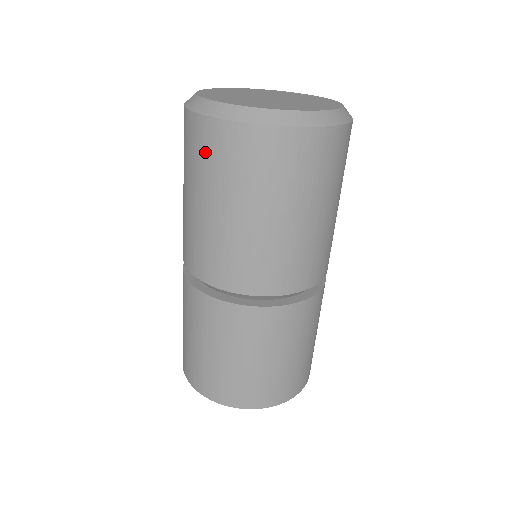
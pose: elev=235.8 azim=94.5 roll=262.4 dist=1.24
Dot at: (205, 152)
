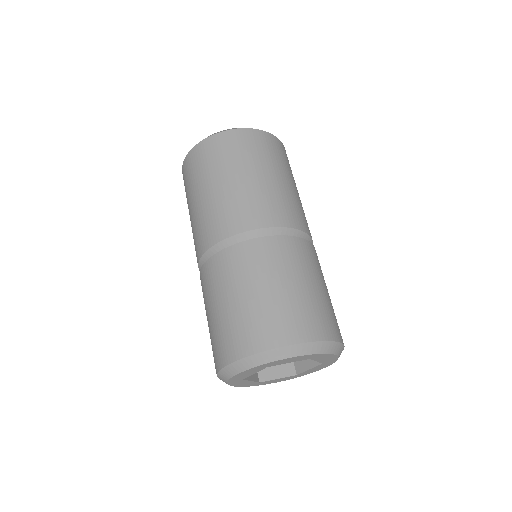
Dot at: (186, 178)
